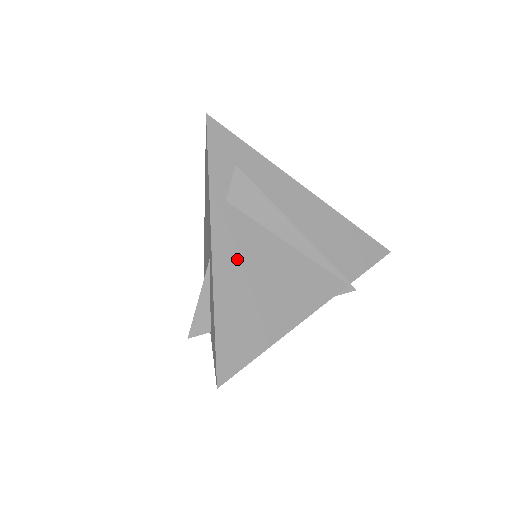
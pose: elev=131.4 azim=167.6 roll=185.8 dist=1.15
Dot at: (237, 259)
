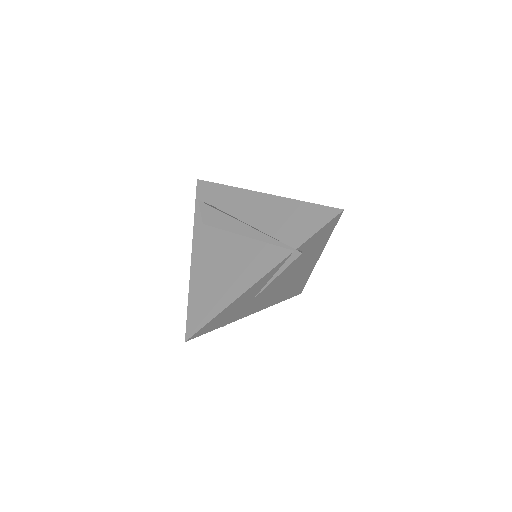
Dot at: (206, 257)
